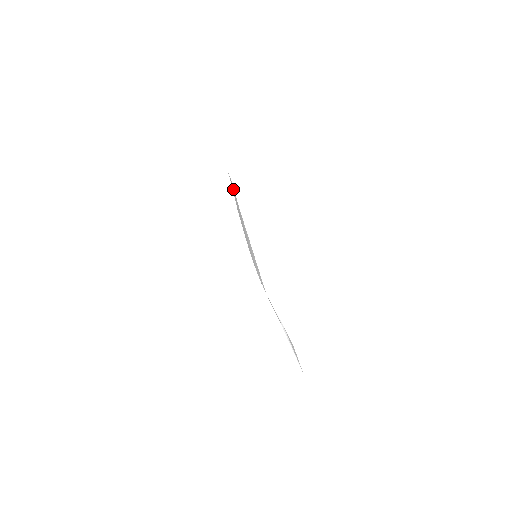
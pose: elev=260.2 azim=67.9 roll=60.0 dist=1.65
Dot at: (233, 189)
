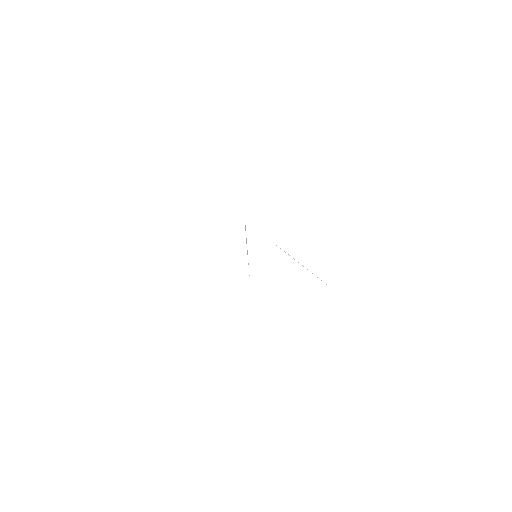
Dot at: occluded
